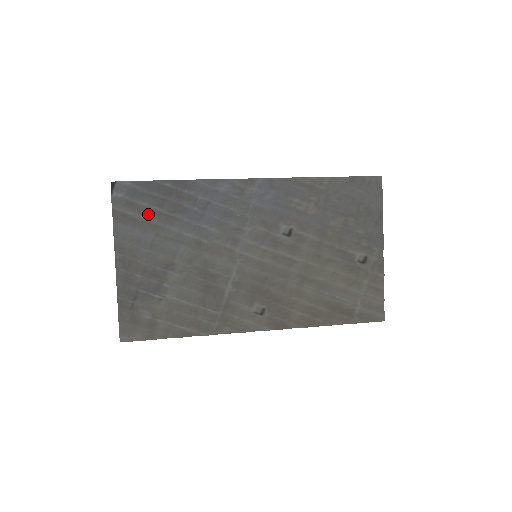
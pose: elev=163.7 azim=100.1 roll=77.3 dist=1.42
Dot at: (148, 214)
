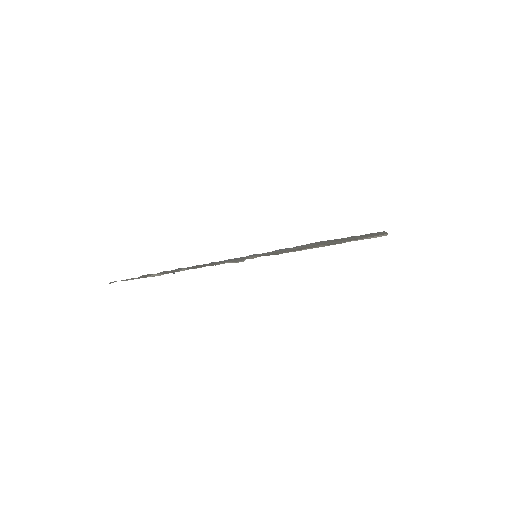
Dot at: occluded
